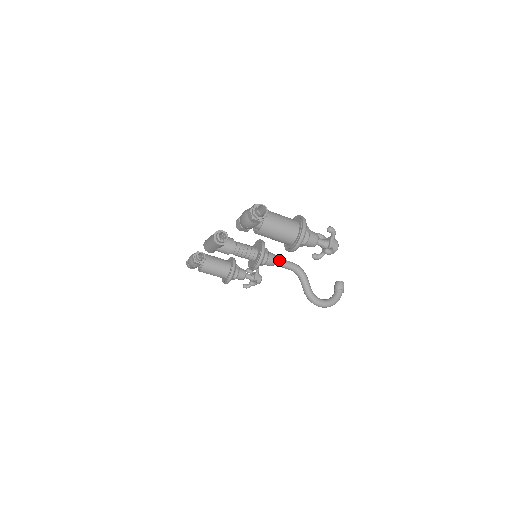
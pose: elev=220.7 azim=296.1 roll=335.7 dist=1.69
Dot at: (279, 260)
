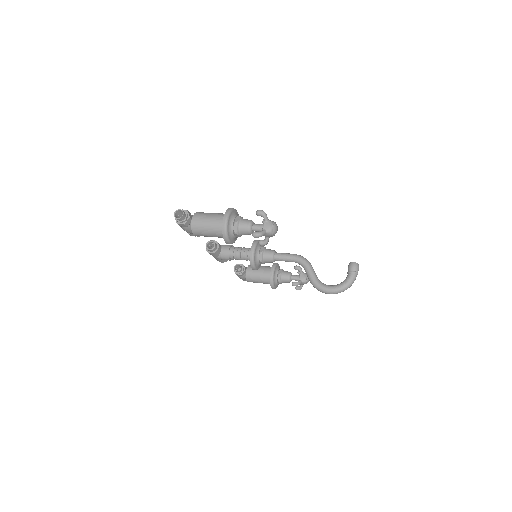
Dot at: (277, 255)
